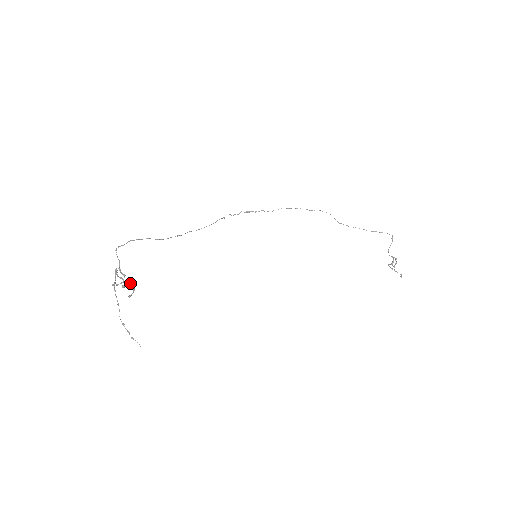
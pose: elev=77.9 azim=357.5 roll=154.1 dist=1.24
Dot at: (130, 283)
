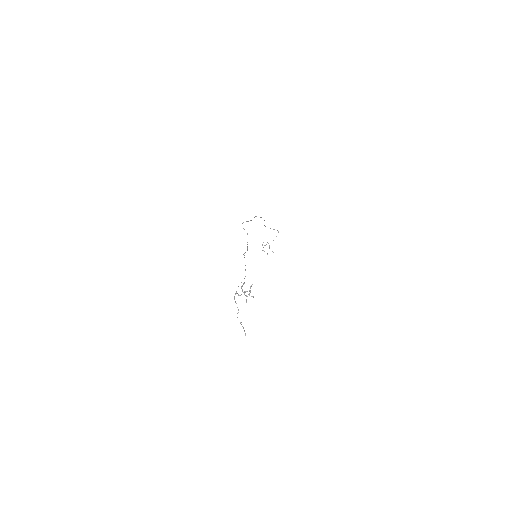
Dot at: occluded
